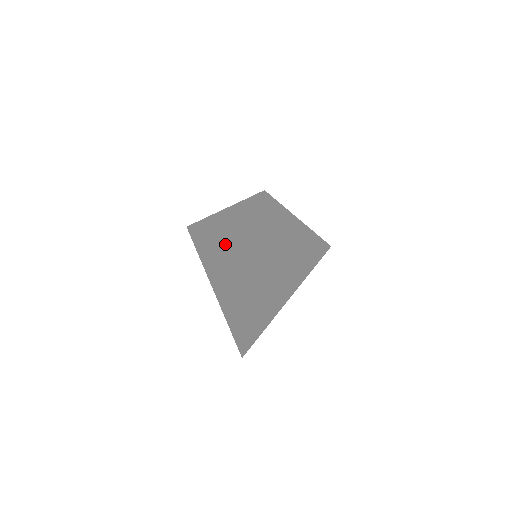
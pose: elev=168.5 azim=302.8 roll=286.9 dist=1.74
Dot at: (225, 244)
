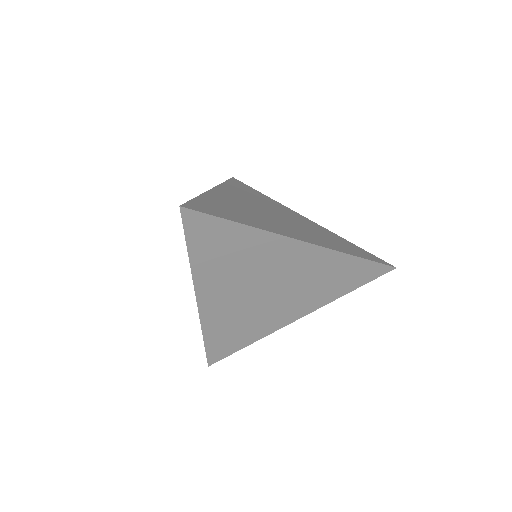
Dot at: occluded
